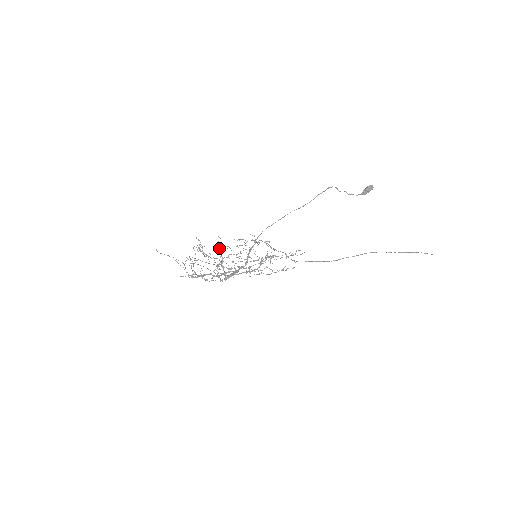
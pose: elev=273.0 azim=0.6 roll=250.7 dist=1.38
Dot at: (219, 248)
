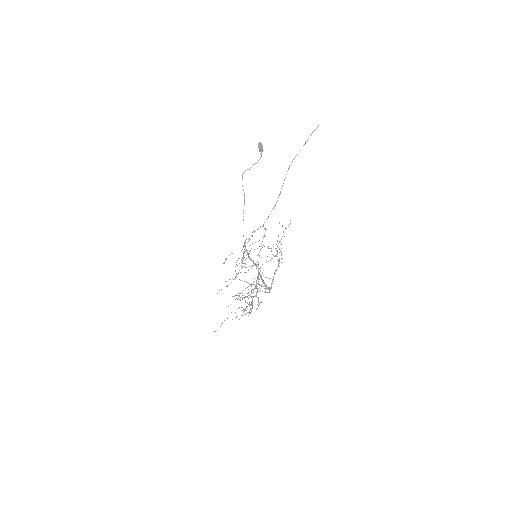
Dot at: occluded
